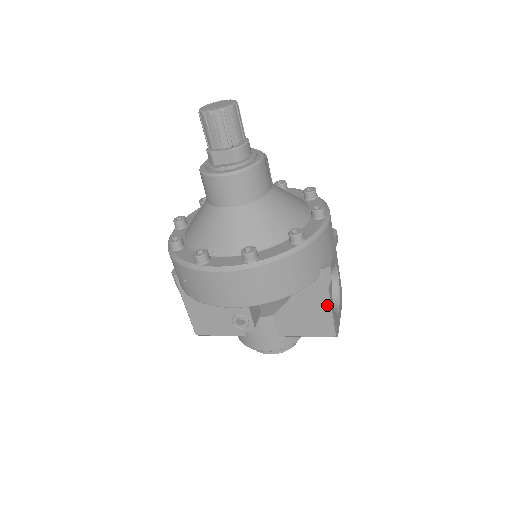
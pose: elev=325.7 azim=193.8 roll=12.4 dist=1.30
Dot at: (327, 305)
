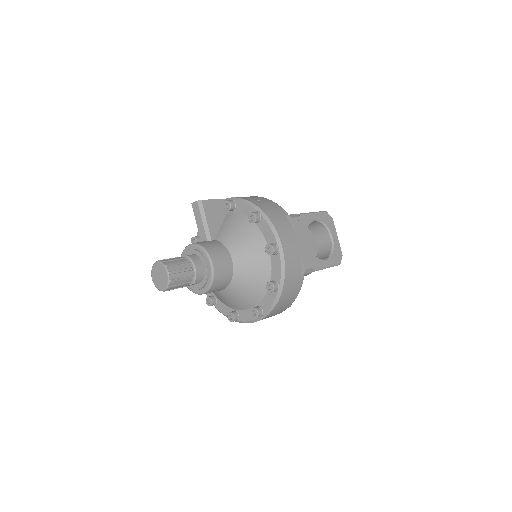
Dot at: occluded
